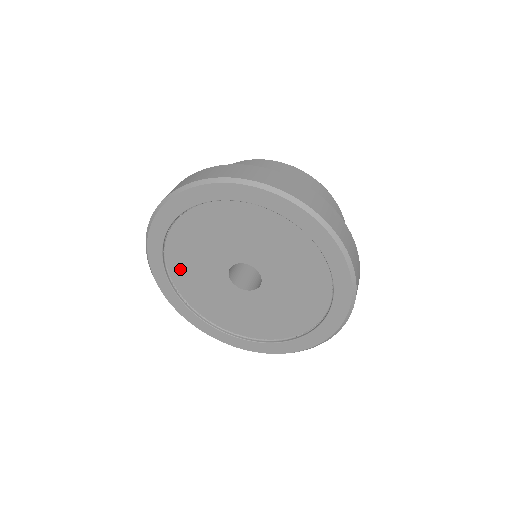
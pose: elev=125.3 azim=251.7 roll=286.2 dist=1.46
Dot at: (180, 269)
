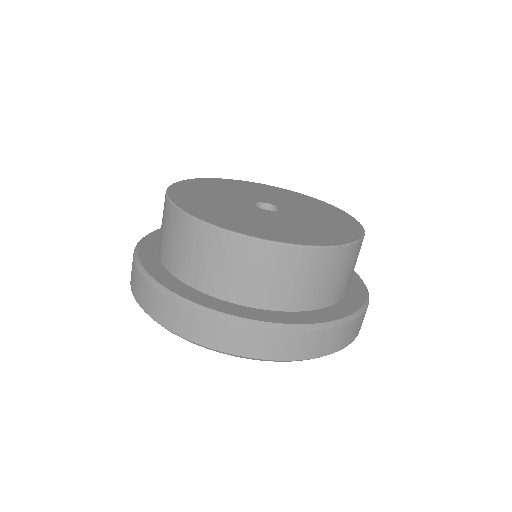
Dot at: occluded
